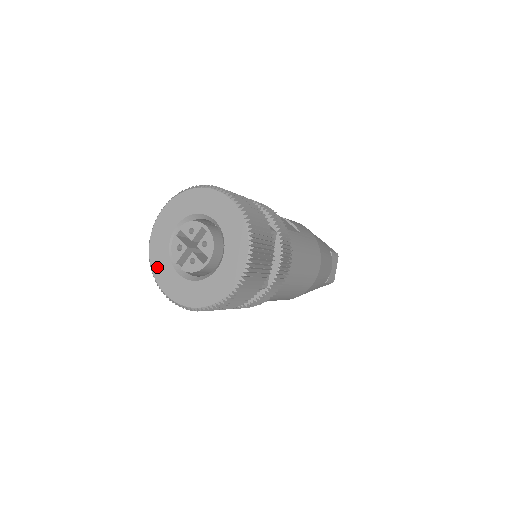
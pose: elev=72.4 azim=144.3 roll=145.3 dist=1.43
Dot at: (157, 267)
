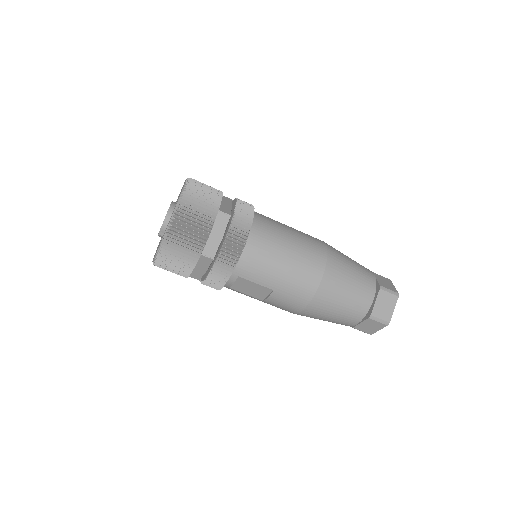
Dot at: (154, 256)
